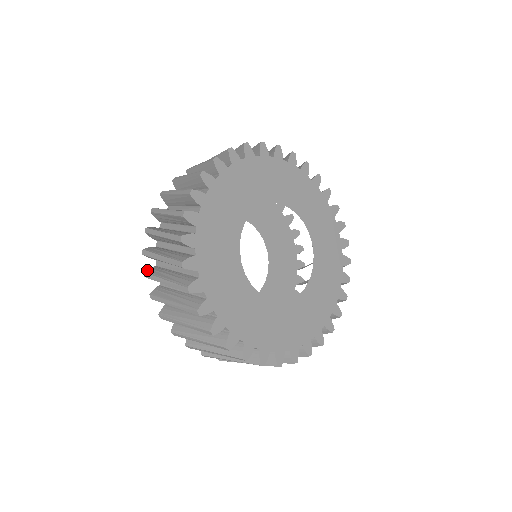
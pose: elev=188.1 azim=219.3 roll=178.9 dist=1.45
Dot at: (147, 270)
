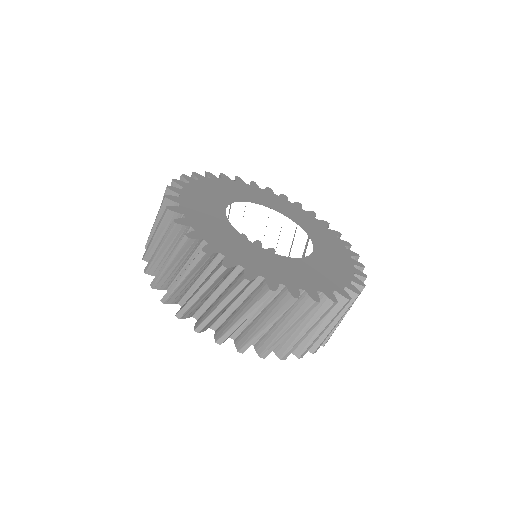
Dot at: occluded
